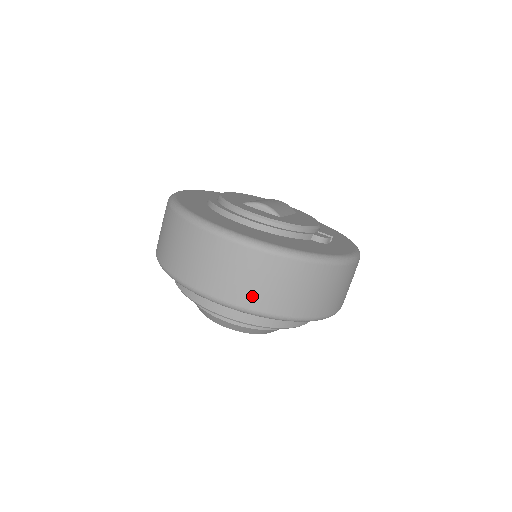
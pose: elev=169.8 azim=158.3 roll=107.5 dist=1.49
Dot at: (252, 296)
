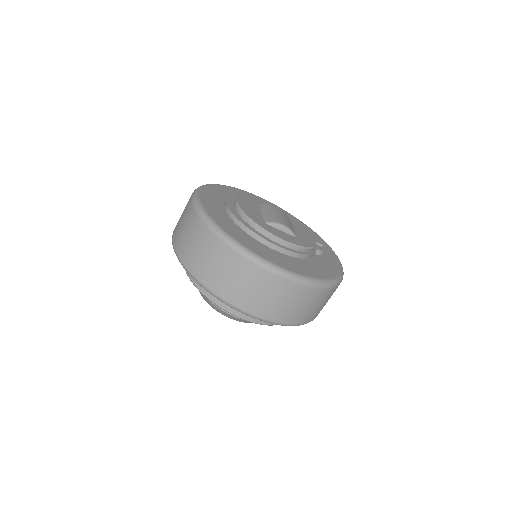
Dot at: (294, 316)
